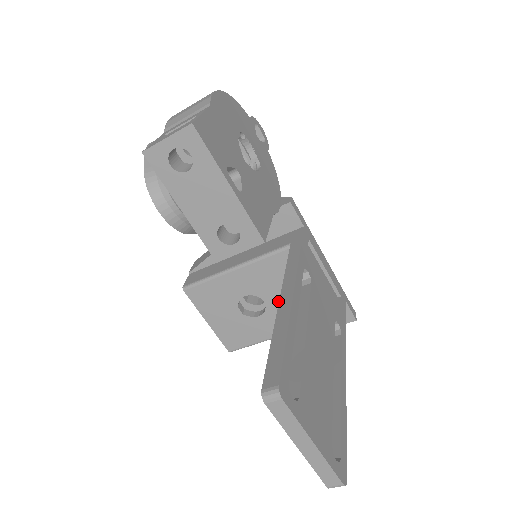
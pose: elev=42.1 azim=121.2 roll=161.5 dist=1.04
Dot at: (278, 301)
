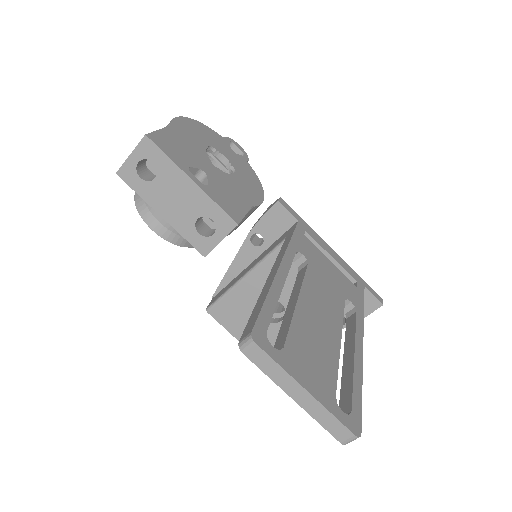
Dot at: occluded
